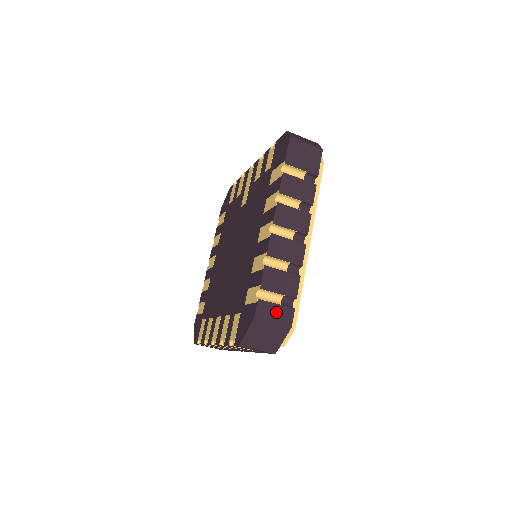
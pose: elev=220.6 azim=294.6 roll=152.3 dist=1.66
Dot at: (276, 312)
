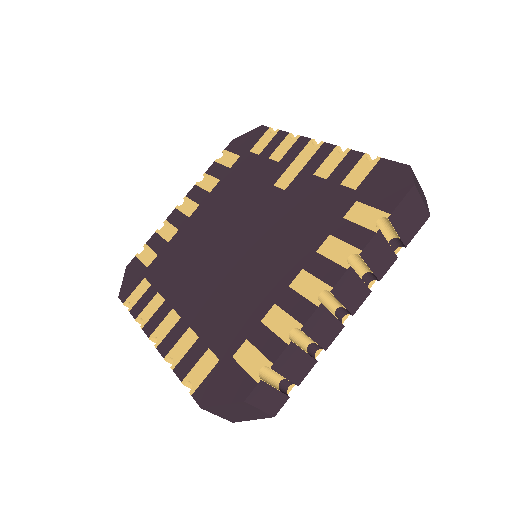
Dot at: (270, 398)
